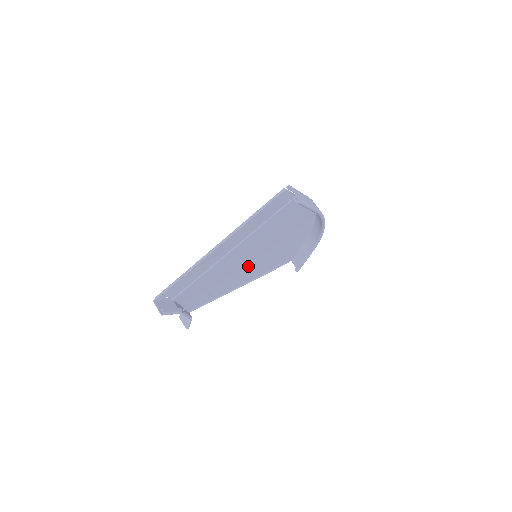
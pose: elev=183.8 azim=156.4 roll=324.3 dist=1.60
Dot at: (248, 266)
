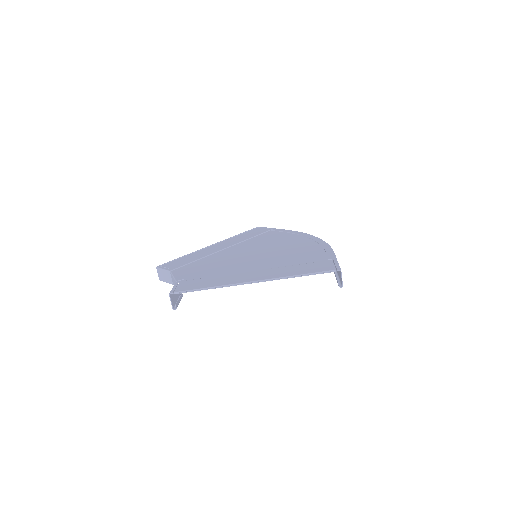
Dot at: (240, 252)
